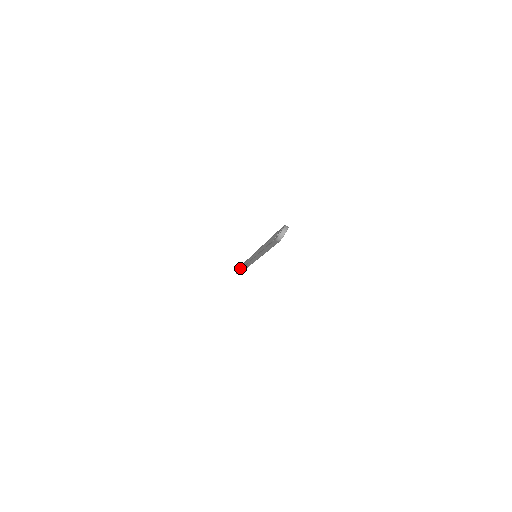
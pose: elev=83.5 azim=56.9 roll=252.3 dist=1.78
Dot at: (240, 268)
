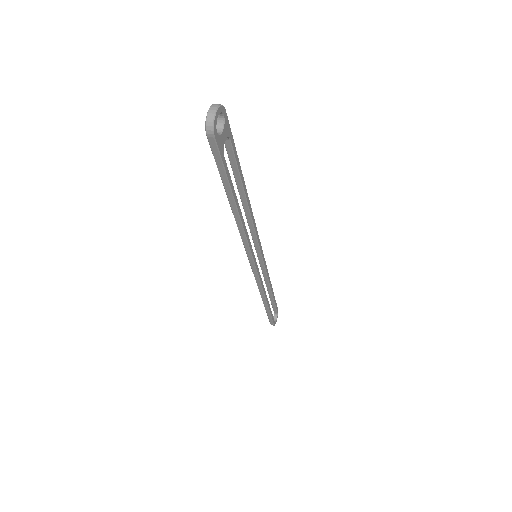
Dot at: (274, 316)
